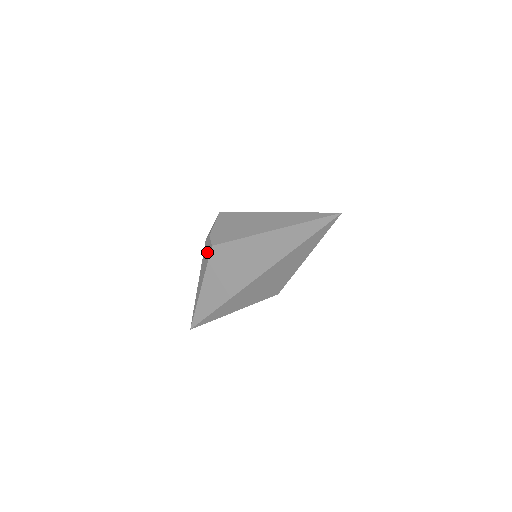
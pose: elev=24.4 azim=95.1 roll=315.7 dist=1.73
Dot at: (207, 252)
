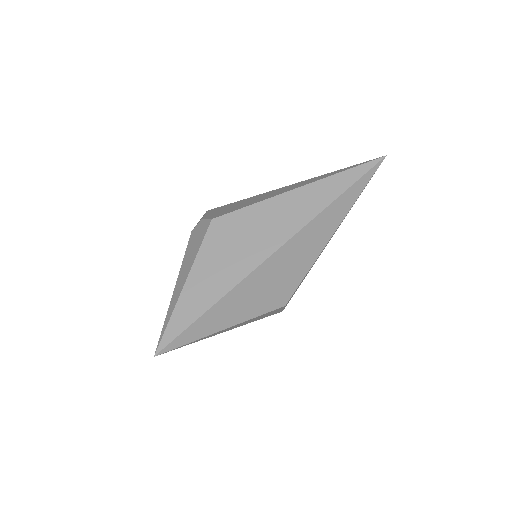
Dot at: (199, 235)
